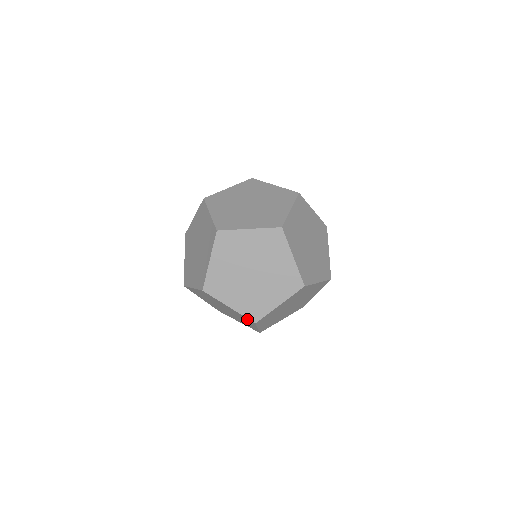
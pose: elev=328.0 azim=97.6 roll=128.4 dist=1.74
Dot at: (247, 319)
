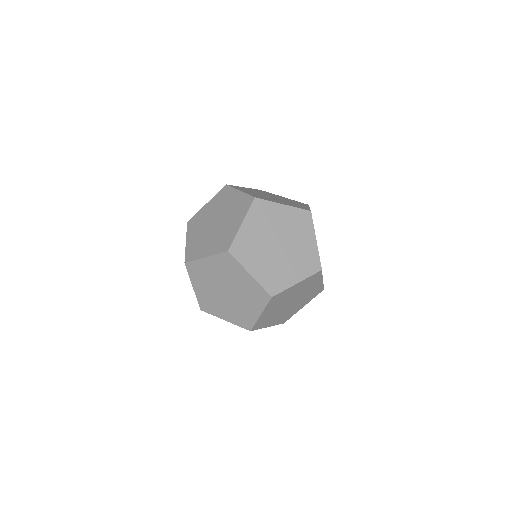
Dot at: (303, 216)
